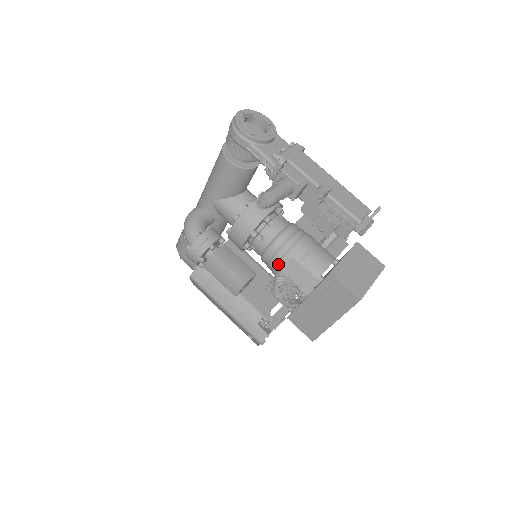
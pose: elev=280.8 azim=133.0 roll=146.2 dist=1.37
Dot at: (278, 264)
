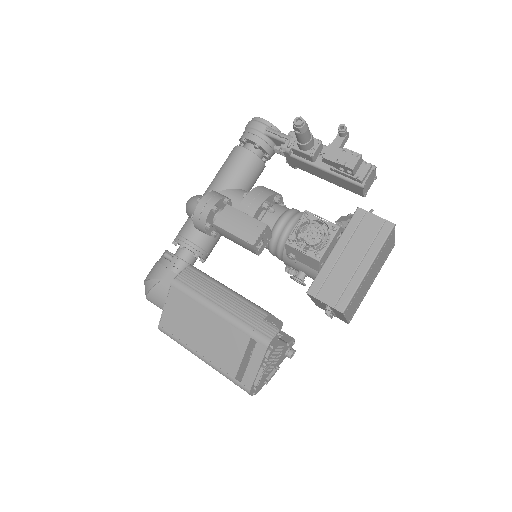
Dot at: occluded
